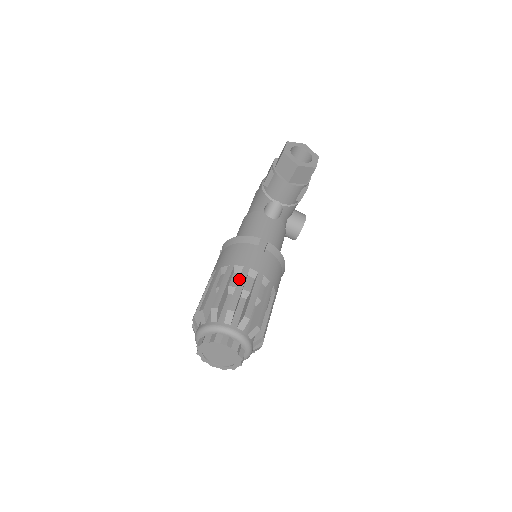
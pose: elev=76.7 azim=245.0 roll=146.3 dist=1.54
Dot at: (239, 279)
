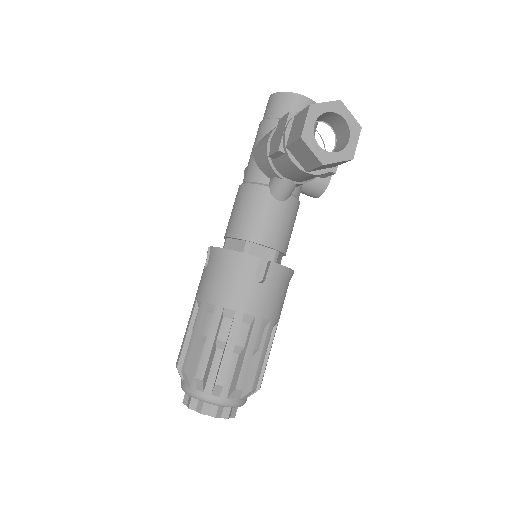
Dot at: (230, 334)
